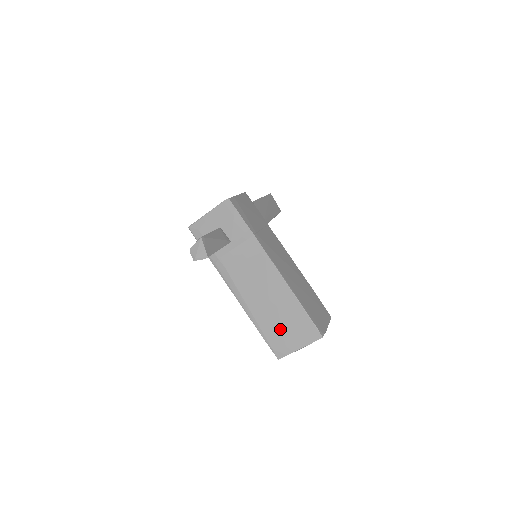
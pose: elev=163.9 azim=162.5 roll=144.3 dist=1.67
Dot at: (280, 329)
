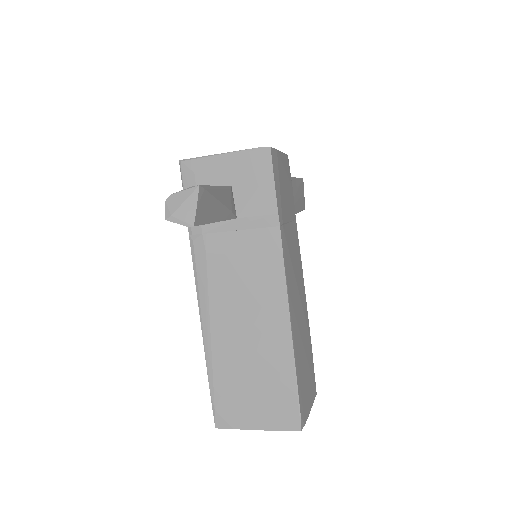
Dot at: (242, 386)
